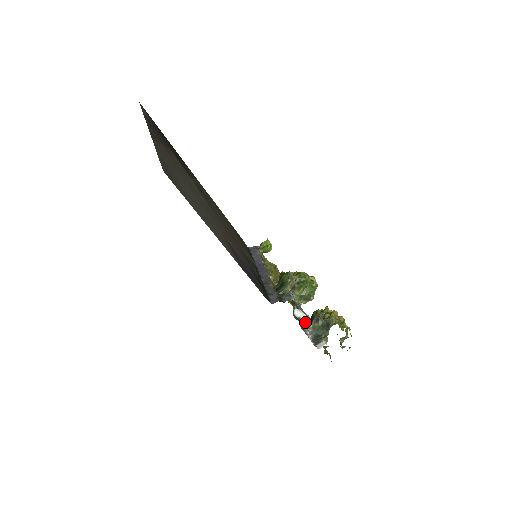
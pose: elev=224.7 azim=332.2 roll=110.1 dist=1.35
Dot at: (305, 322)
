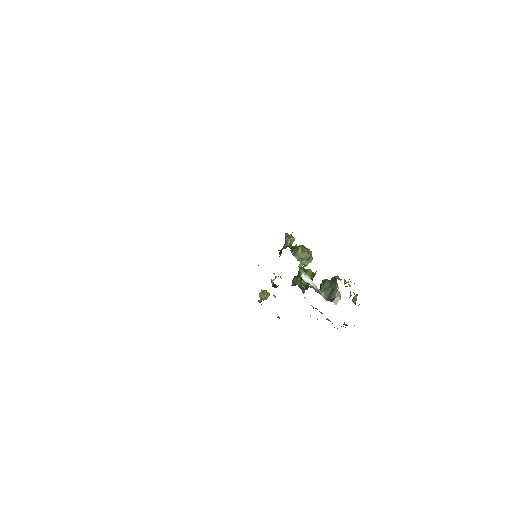
Dot at: (315, 288)
